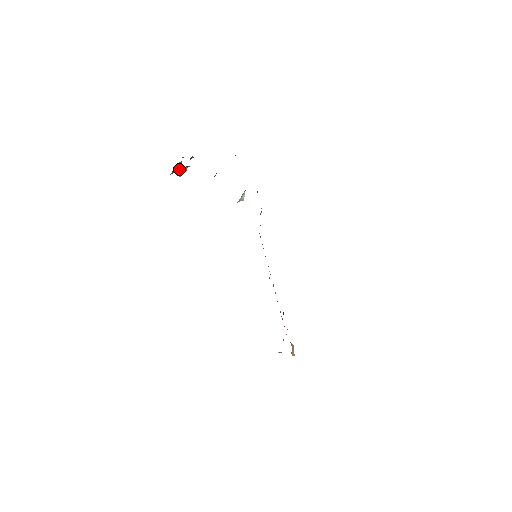
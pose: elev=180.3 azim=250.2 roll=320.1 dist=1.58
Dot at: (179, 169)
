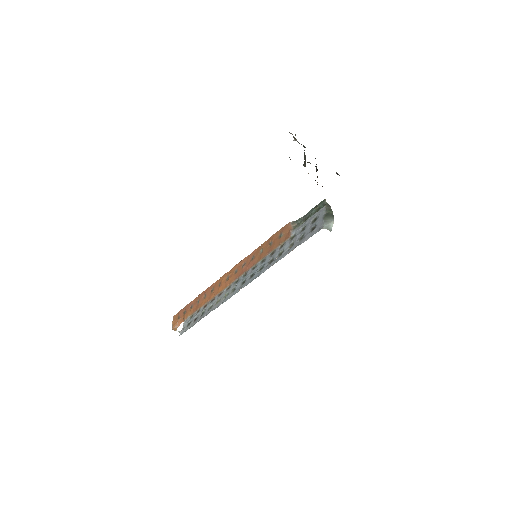
Dot at: occluded
